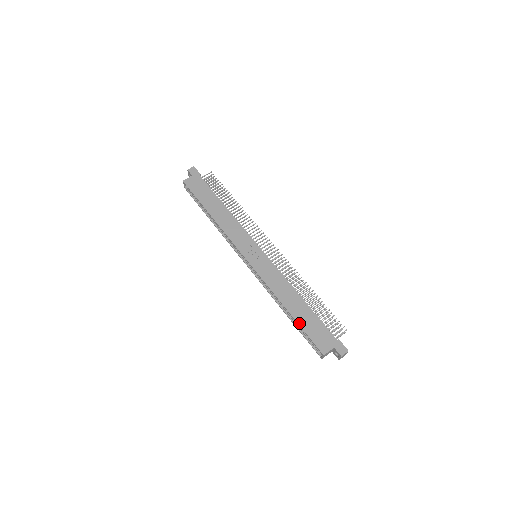
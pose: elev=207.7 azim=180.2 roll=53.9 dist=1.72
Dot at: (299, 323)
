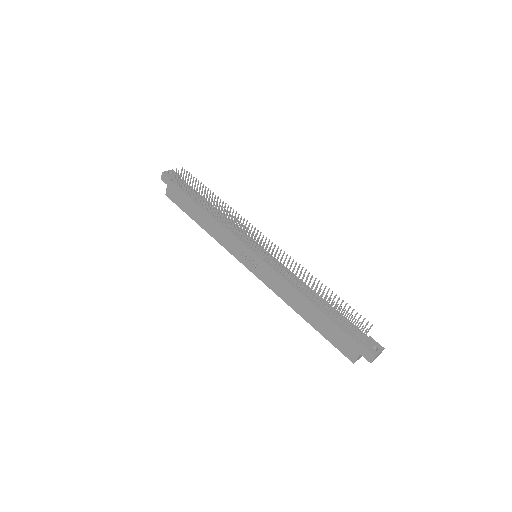
Dot at: (318, 331)
